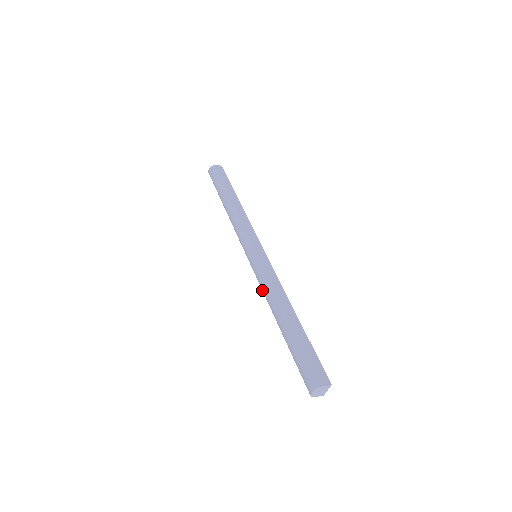
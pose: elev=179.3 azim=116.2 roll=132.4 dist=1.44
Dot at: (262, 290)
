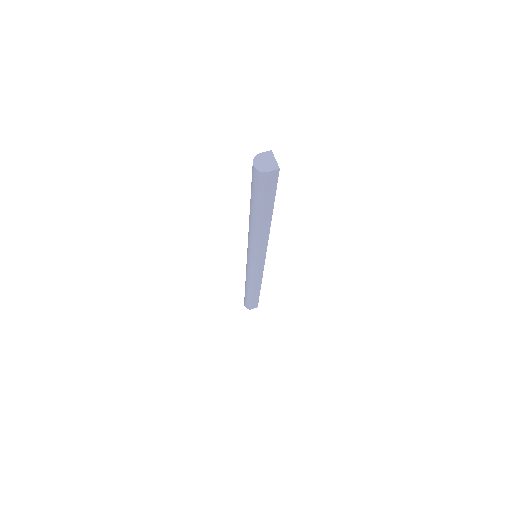
Dot at: occluded
